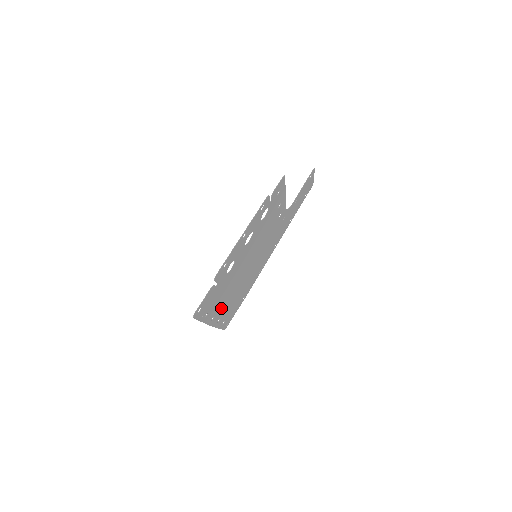
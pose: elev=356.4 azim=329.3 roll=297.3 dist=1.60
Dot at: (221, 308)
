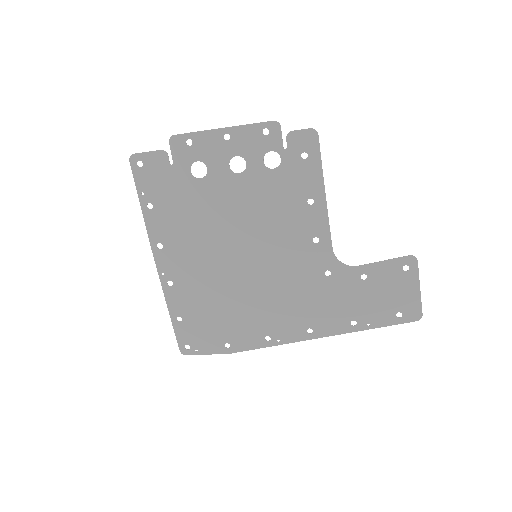
Dot at: (178, 256)
